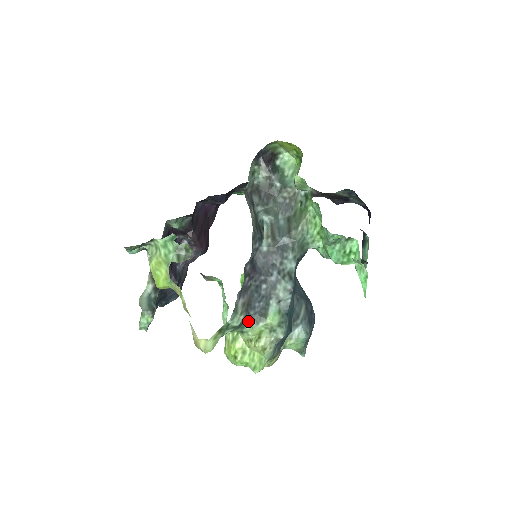
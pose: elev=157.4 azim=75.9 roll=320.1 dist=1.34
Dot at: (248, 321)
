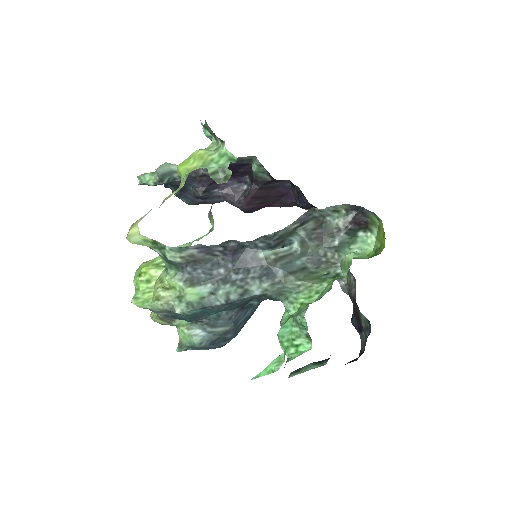
Dot at: (179, 269)
